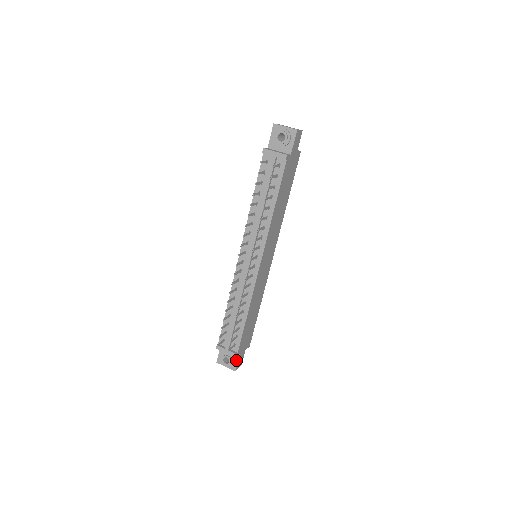
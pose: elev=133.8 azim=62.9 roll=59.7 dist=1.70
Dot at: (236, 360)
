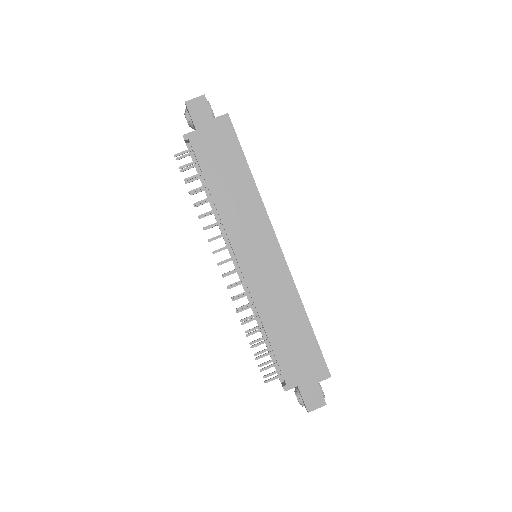
Dot at: (301, 396)
